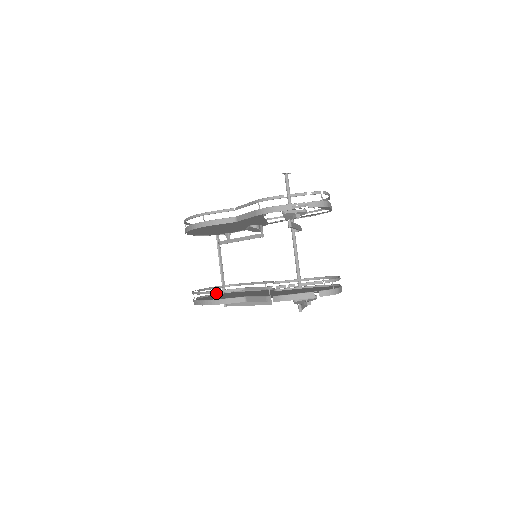
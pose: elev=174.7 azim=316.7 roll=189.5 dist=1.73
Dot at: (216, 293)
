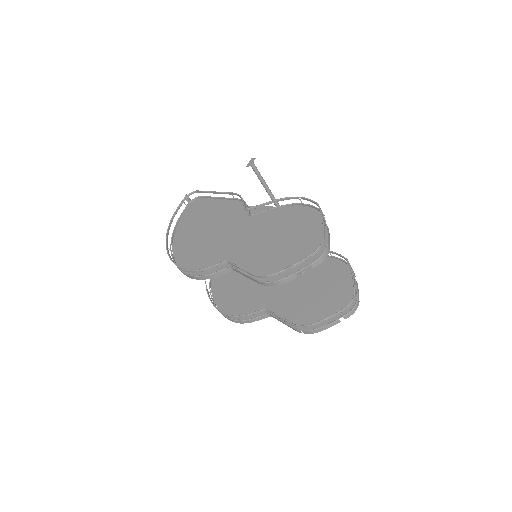
Dot at: occluded
